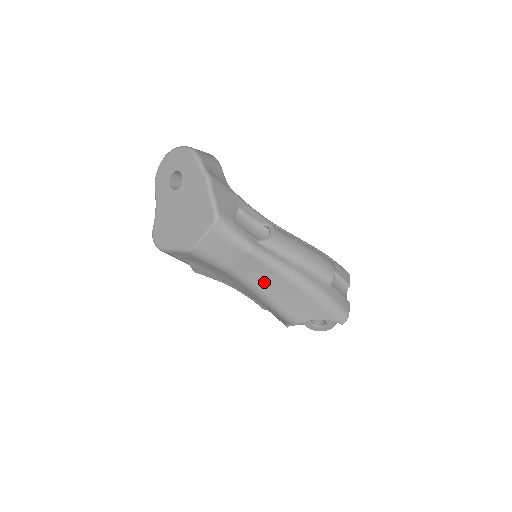
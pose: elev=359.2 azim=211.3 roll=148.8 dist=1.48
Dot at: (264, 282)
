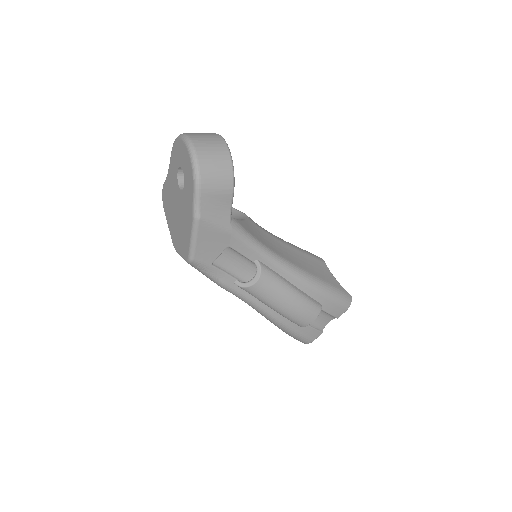
Dot at: occluded
